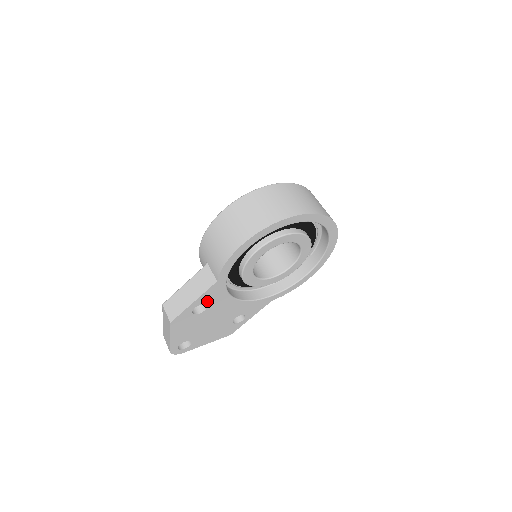
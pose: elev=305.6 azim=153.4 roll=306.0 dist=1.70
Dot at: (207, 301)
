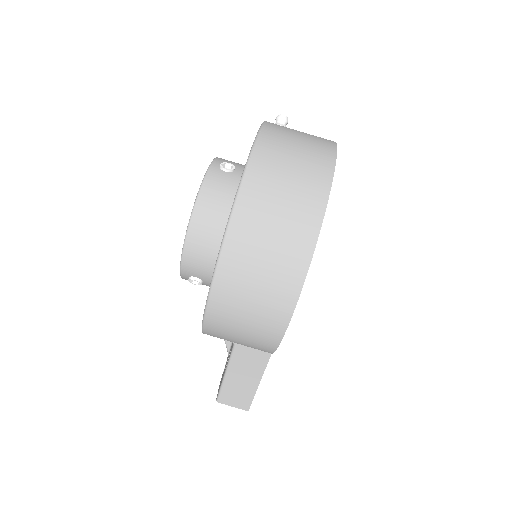
Dot at: occluded
